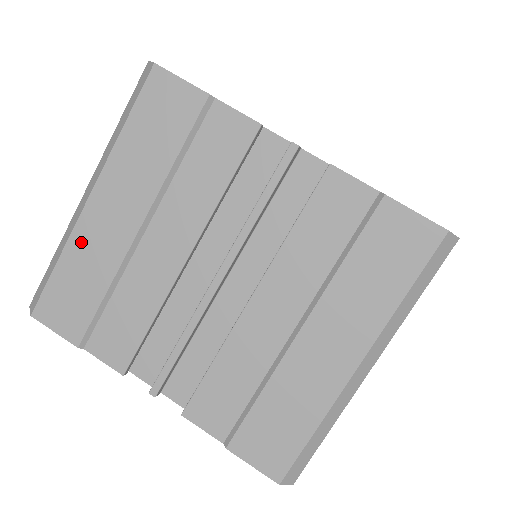
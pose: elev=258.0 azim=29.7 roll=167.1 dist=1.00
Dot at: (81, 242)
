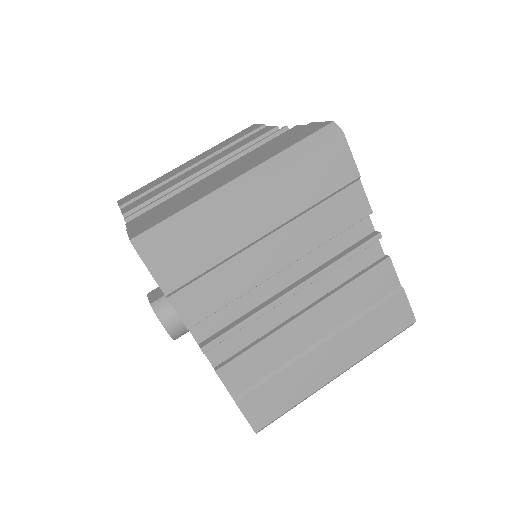
Dot at: (218, 219)
